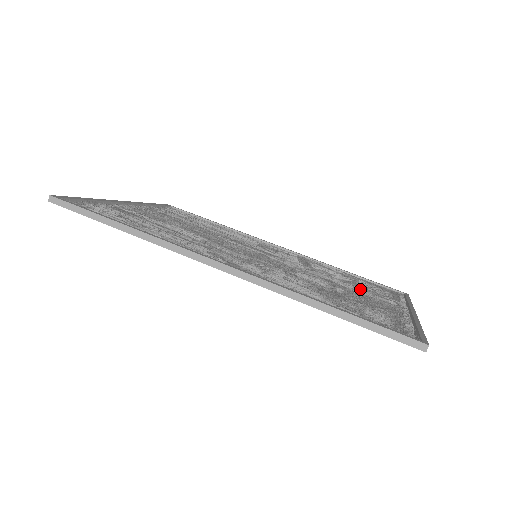
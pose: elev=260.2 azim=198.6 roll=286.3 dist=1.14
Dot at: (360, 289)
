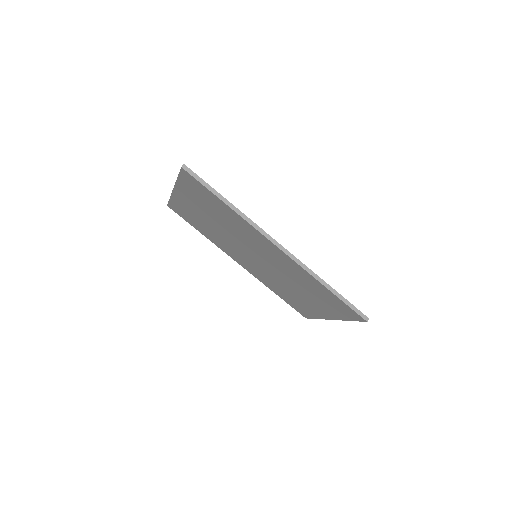
Dot at: occluded
